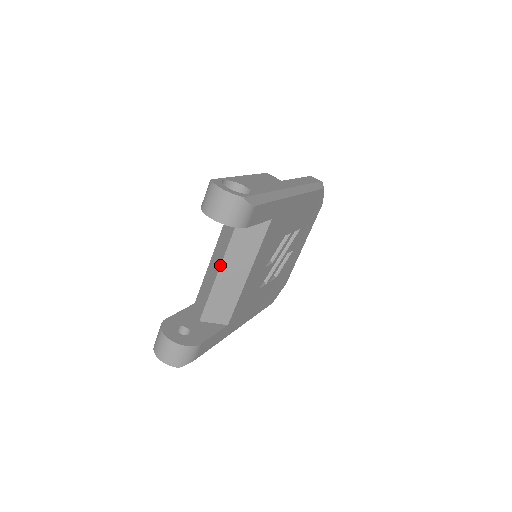
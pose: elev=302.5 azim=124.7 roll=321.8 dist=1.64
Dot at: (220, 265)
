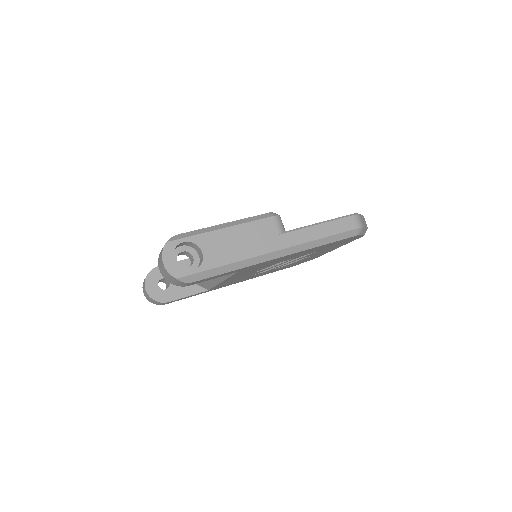
Dot at: occluded
